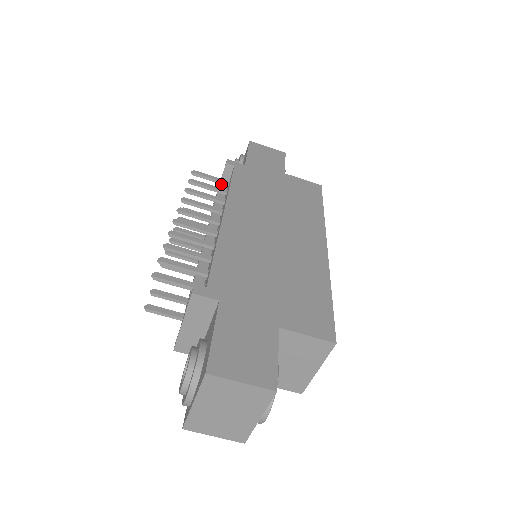
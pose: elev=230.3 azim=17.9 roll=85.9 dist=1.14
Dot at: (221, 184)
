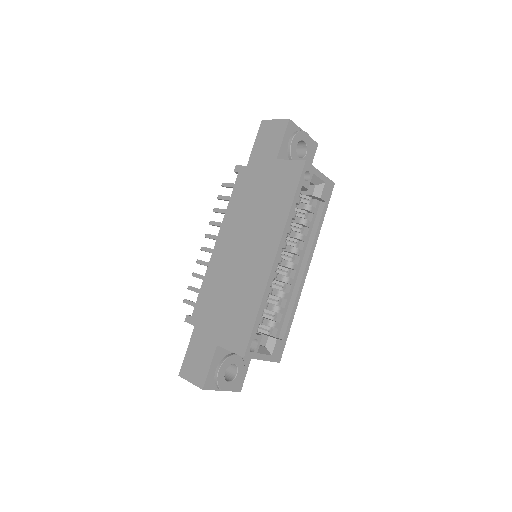
Dot at: occluded
